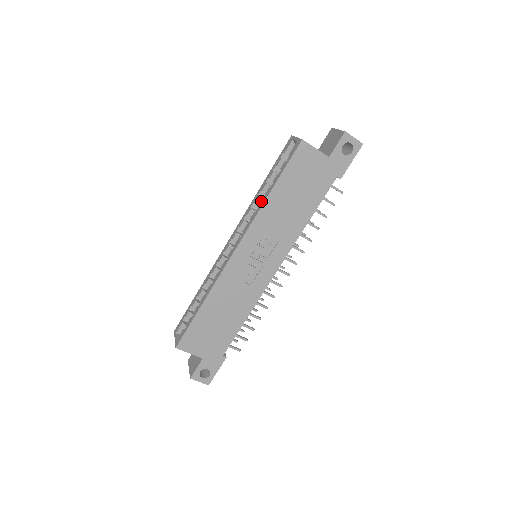
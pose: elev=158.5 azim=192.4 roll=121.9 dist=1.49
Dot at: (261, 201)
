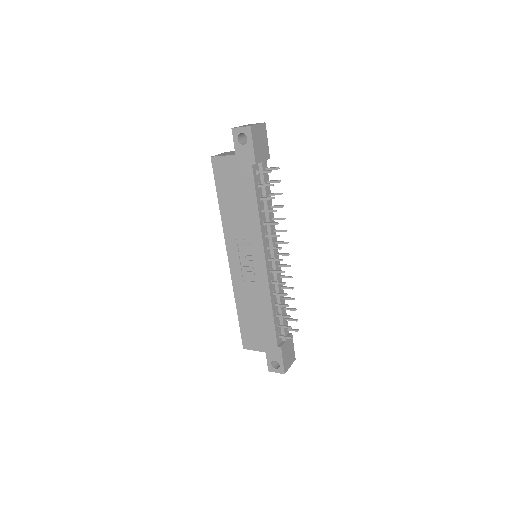
Dot at: occluded
